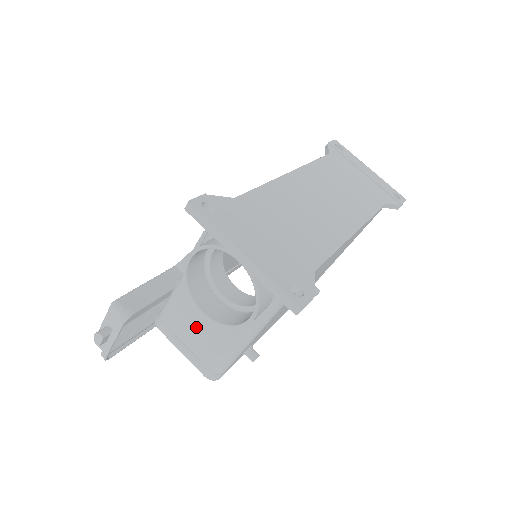
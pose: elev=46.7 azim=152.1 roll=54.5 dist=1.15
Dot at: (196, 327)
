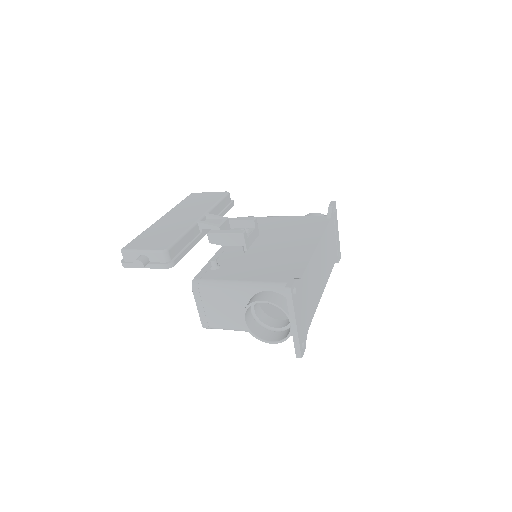
Dot at: (222, 308)
